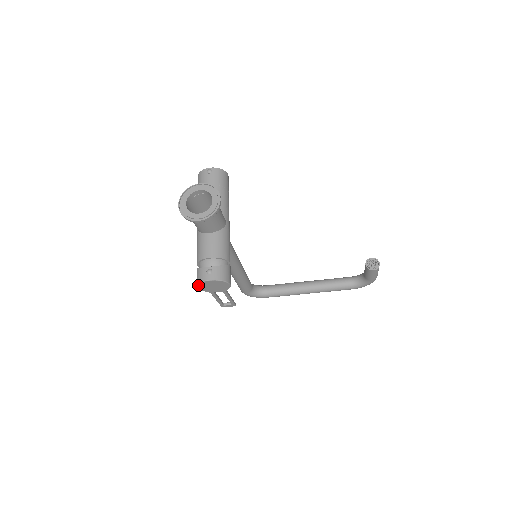
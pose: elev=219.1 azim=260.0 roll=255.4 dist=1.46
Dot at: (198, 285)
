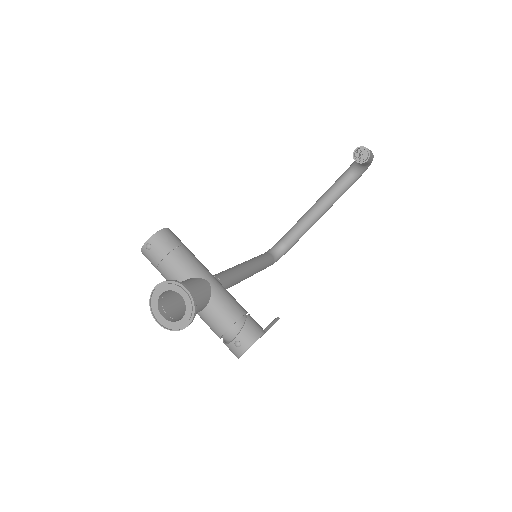
Dot at: occluded
